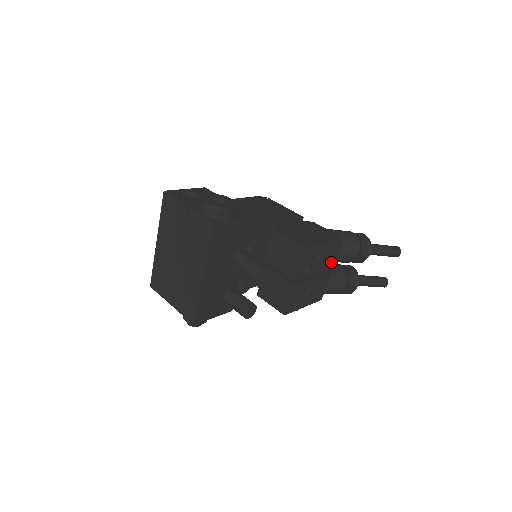
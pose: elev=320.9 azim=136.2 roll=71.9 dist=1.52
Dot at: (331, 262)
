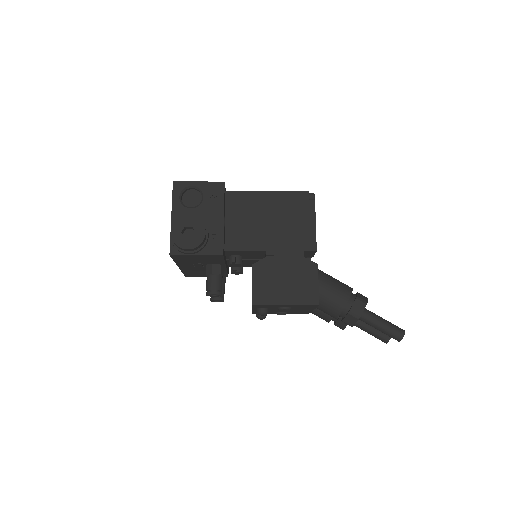
Dot at: (308, 308)
